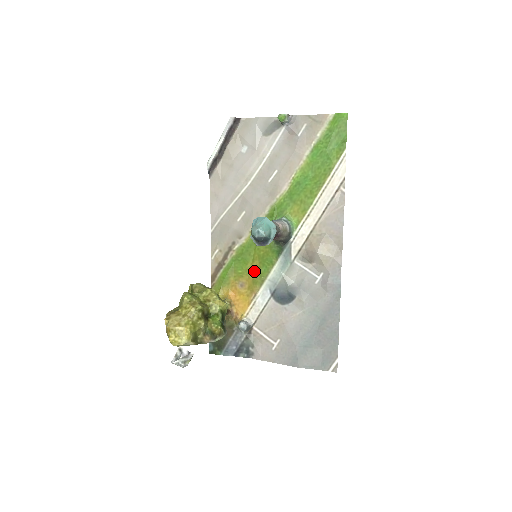
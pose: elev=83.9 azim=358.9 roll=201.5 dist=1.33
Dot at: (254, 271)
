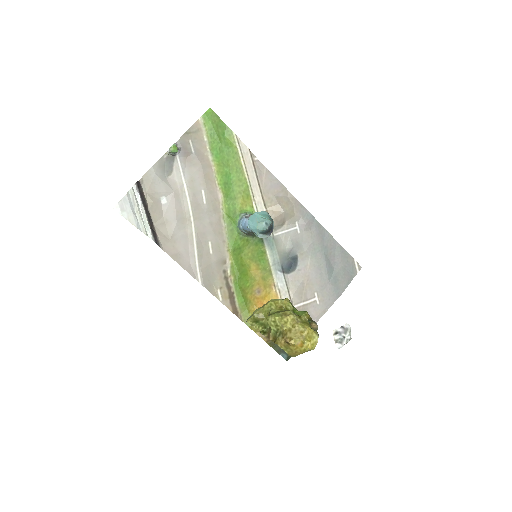
Dot at: (257, 272)
